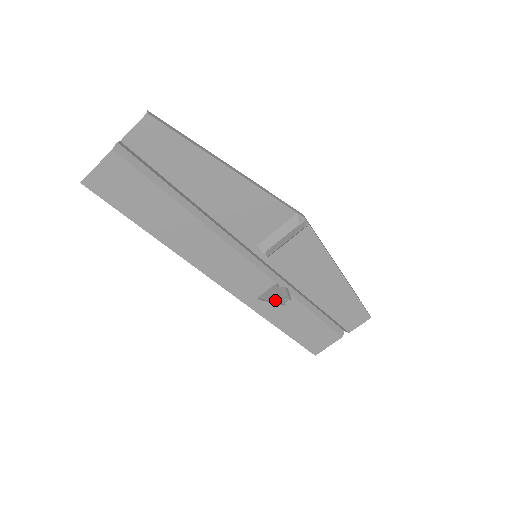
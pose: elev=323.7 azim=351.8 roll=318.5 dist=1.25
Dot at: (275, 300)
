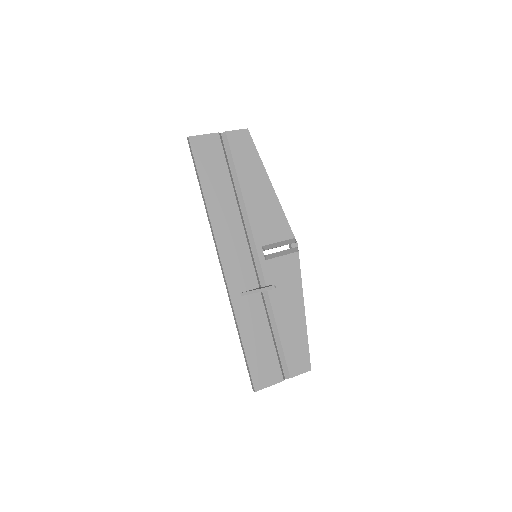
Dot at: (261, 288)
